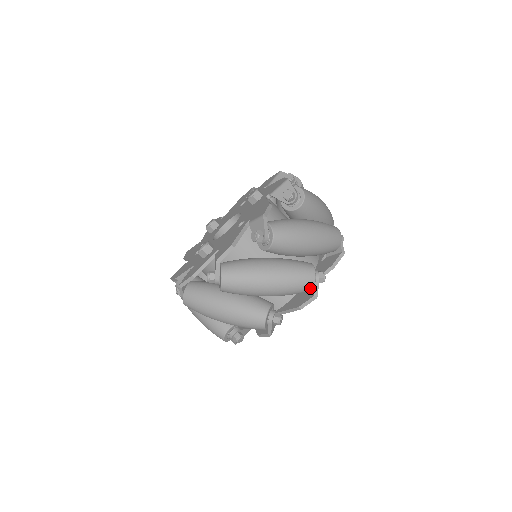
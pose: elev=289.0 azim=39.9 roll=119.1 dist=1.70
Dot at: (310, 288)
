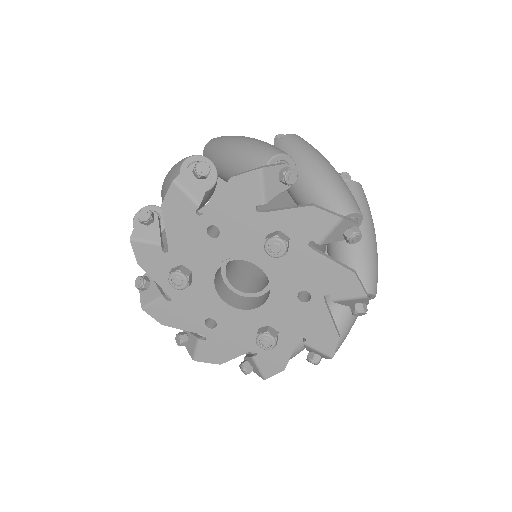
Dot at: occluded
